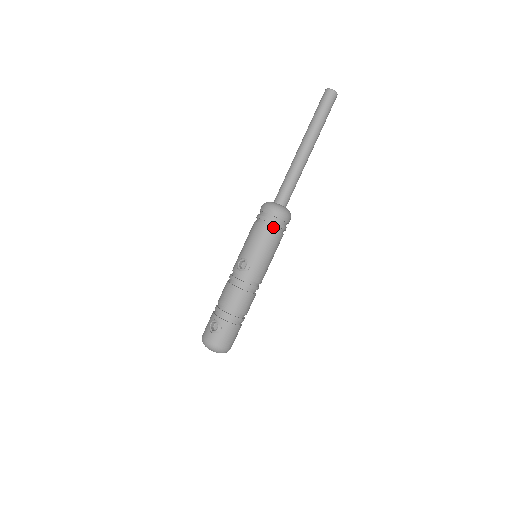
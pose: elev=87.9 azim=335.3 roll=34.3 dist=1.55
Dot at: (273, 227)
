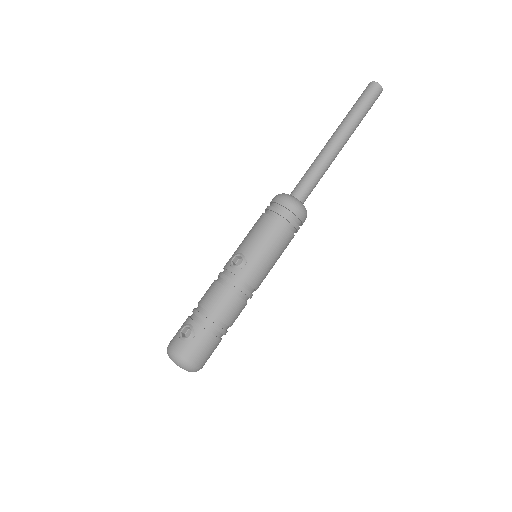
Dot at: (283, 221)
